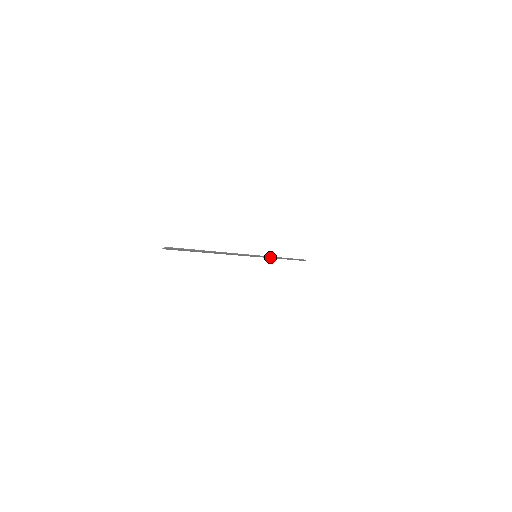
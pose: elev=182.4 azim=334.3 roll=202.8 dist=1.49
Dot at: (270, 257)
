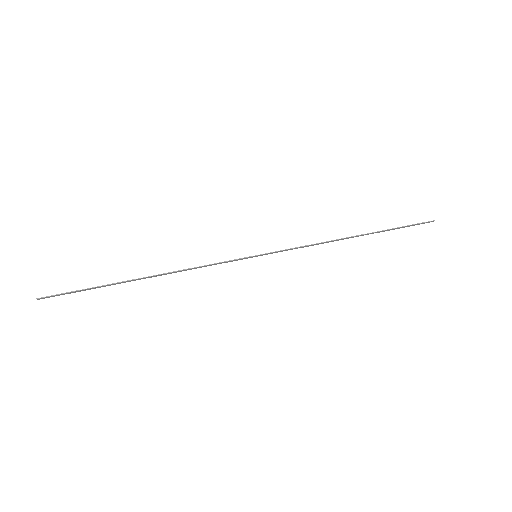
Dot at: (301, 247)
